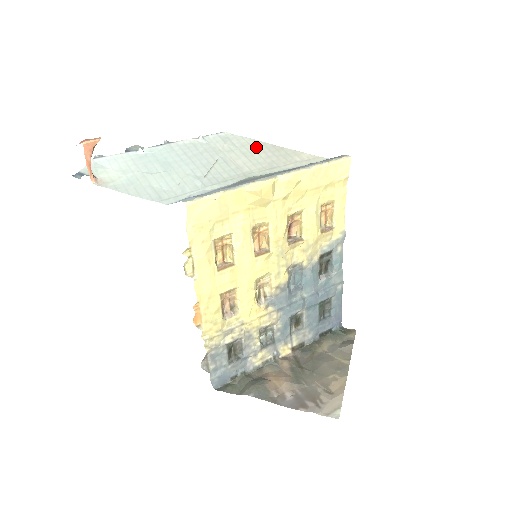
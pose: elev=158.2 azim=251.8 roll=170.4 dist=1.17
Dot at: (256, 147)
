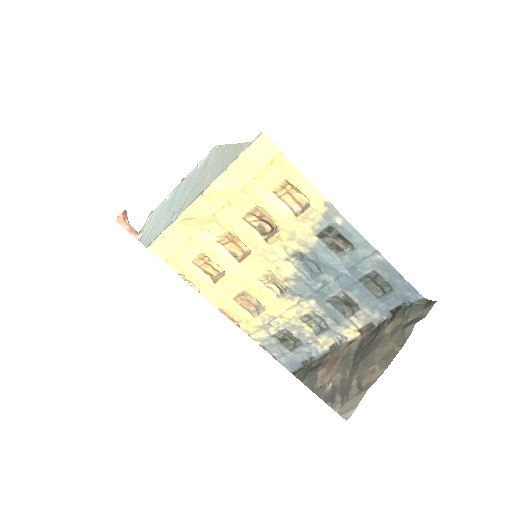
Dot at: (222, 155)
